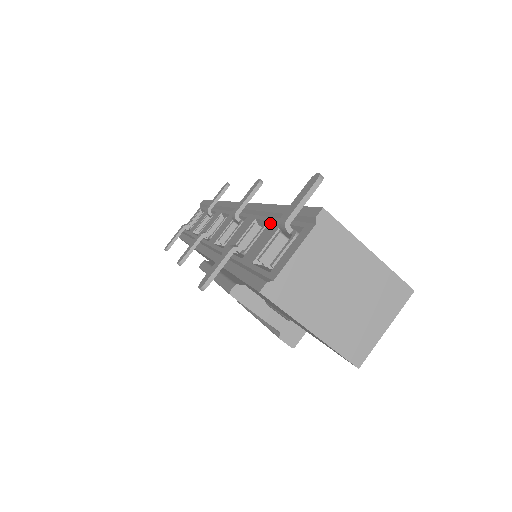
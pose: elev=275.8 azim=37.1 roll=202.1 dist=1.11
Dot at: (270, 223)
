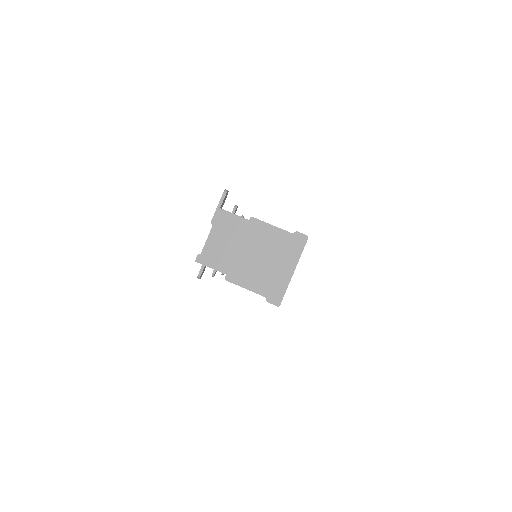
Dot at: occluded
